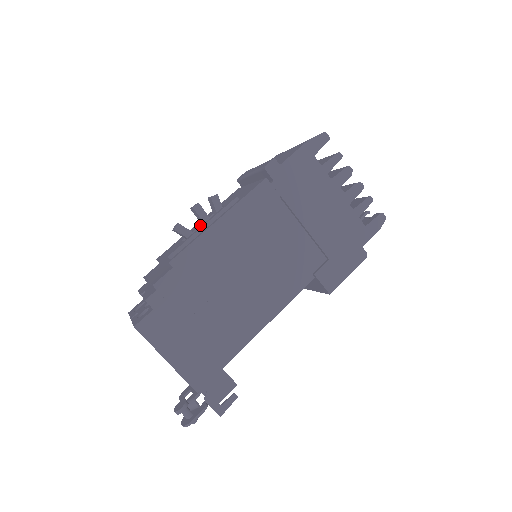
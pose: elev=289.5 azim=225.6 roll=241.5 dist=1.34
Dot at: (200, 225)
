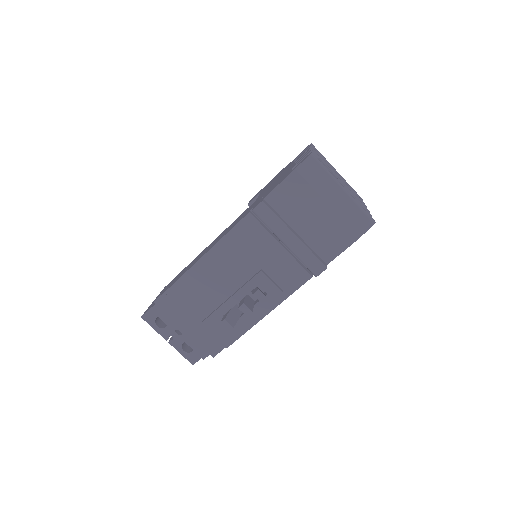
Dot at: occluded
